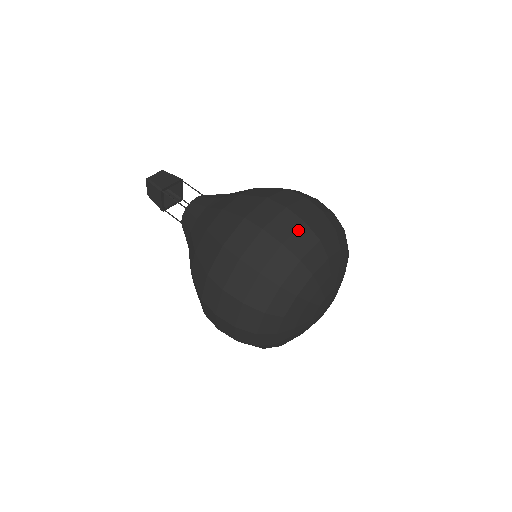
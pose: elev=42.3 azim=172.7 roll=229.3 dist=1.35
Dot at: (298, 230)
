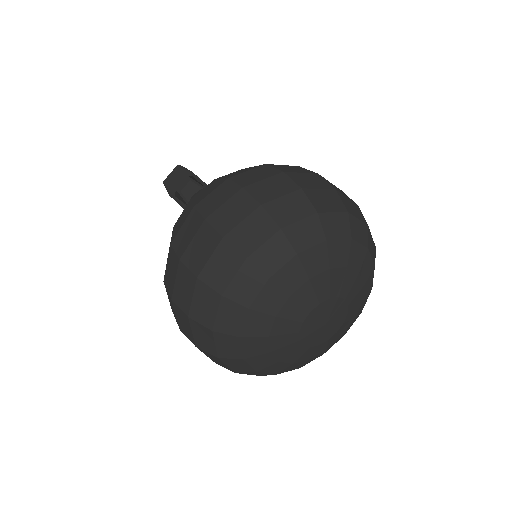
Dot at: (215, 252)
